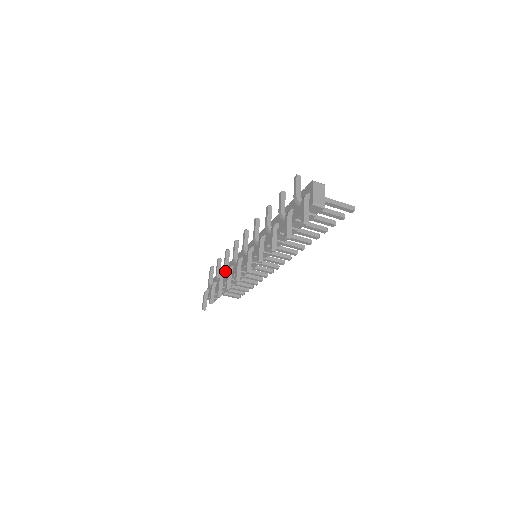
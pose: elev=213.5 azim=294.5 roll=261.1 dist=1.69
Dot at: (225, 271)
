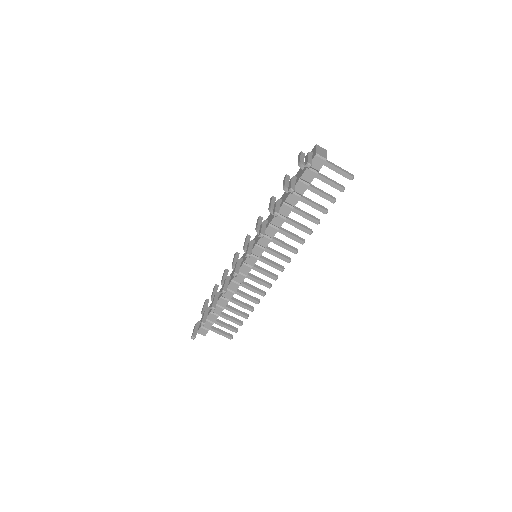
Dot at: (222, 285)
